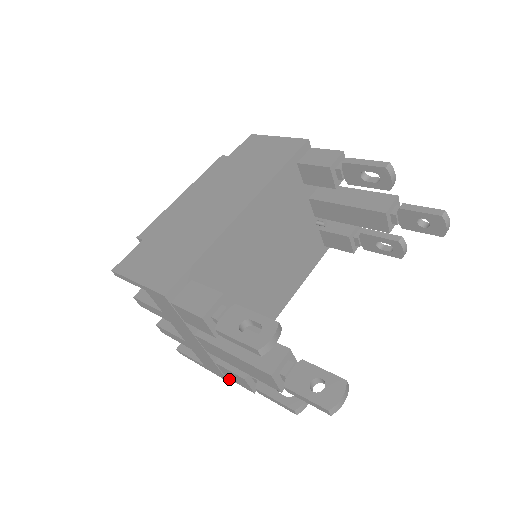
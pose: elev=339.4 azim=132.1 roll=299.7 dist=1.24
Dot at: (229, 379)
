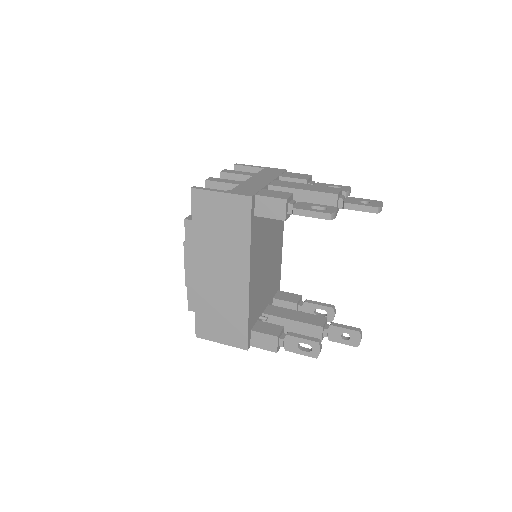
Dot at: occluded
